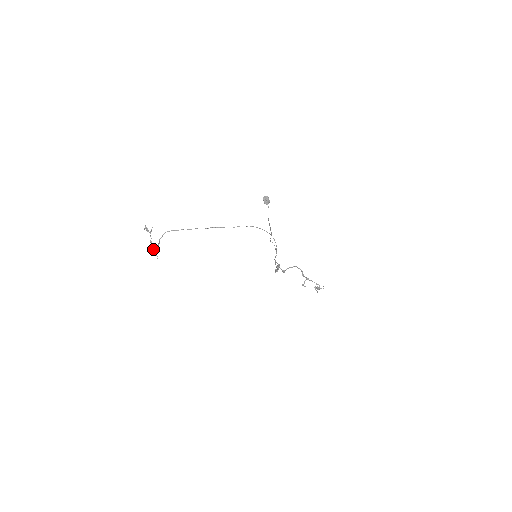
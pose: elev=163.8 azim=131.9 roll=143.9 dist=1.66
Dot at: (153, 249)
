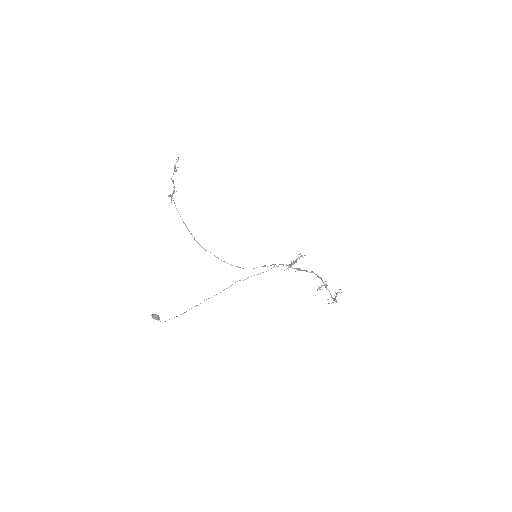
Dot at: (173, 190)
